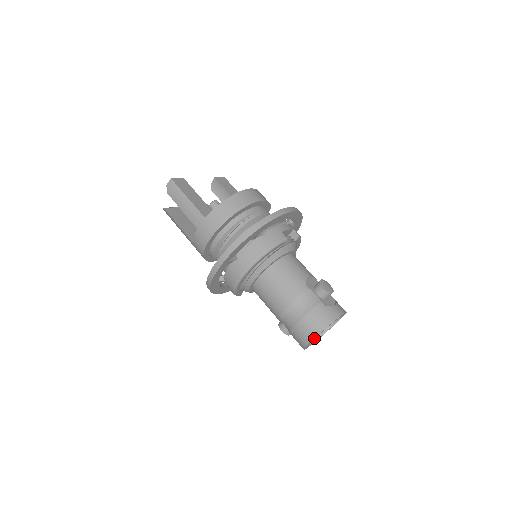
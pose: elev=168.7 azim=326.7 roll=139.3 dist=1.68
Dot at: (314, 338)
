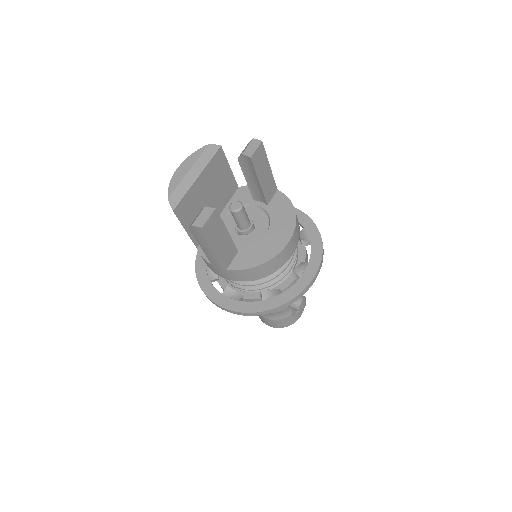
Dot at: occluded
